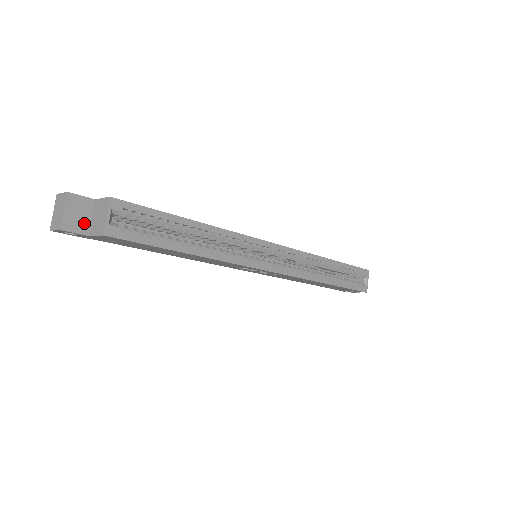
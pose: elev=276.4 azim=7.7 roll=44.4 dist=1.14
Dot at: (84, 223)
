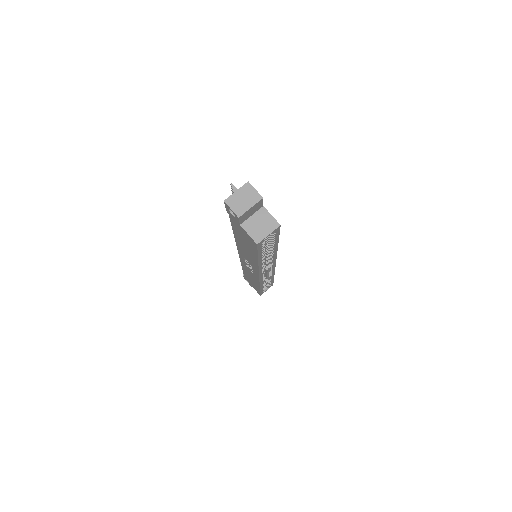
Dot at: (247, 217)
